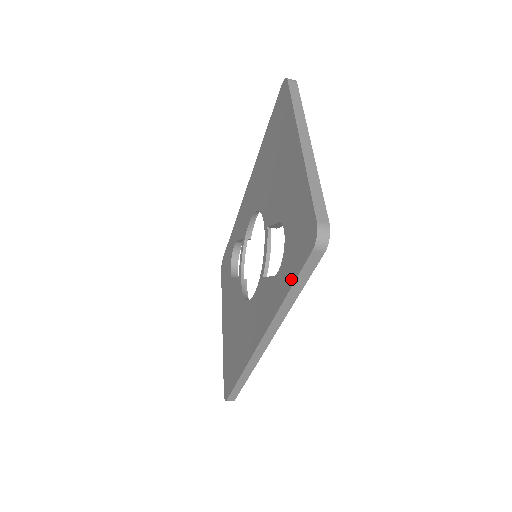
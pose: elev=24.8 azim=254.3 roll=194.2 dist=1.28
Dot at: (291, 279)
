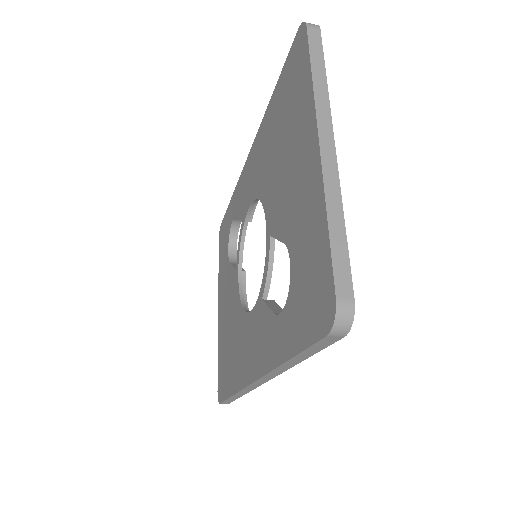
Dot at: (295, 344)
